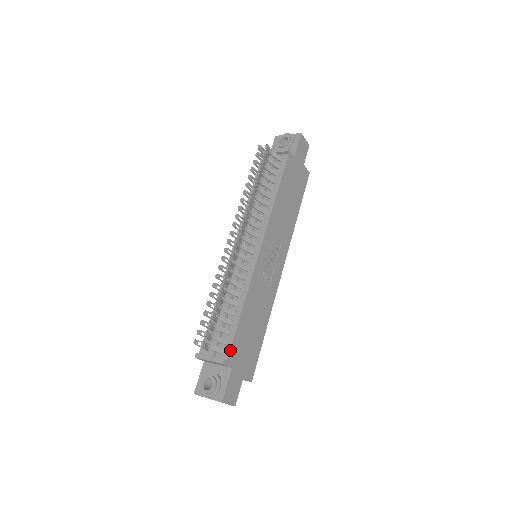
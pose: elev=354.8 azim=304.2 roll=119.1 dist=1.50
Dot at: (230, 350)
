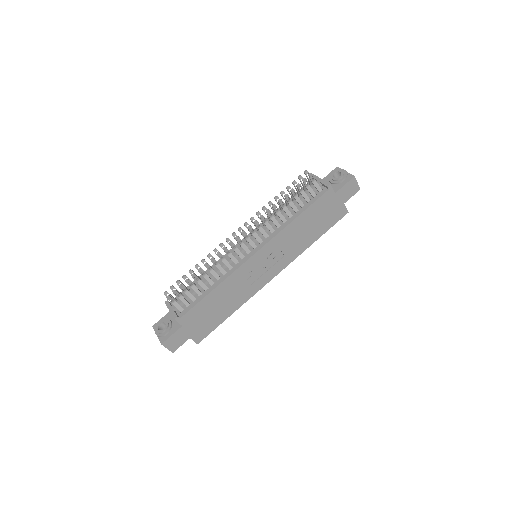
Dot at: (186, 313)
